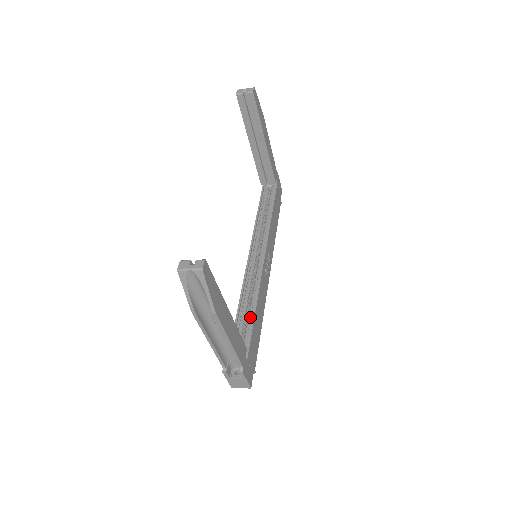
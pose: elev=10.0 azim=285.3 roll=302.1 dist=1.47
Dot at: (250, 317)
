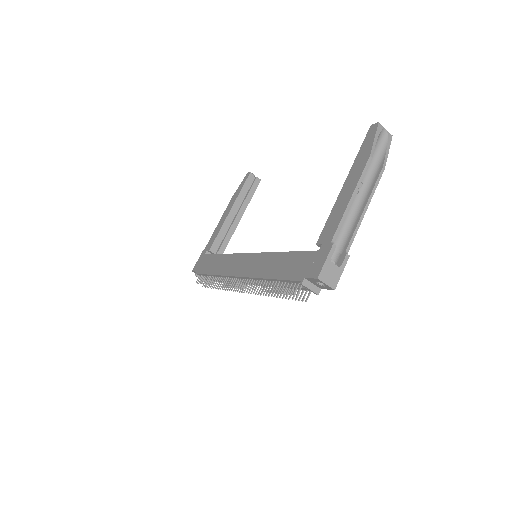
Dot at: occluded
